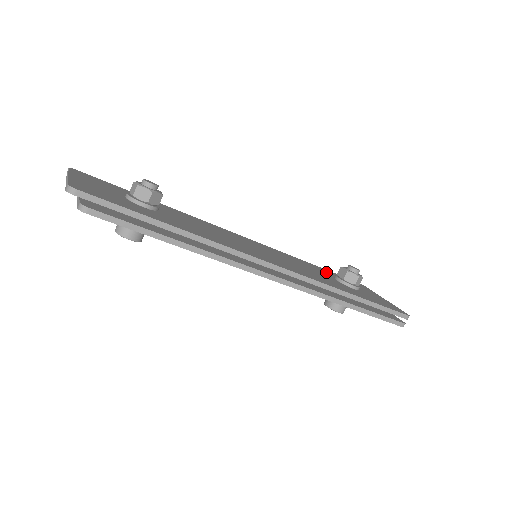
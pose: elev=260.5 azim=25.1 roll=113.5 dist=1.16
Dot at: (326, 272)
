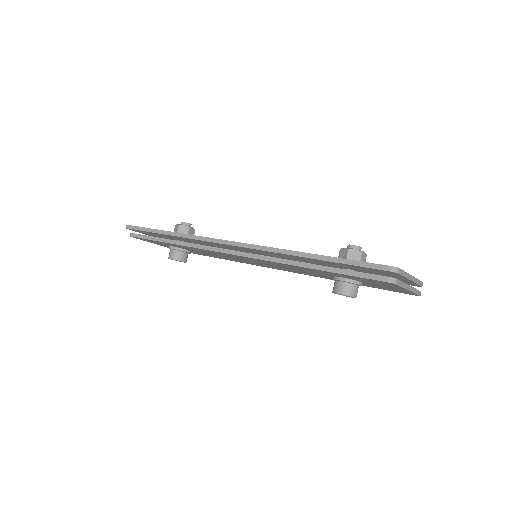
Dot at: occluded
